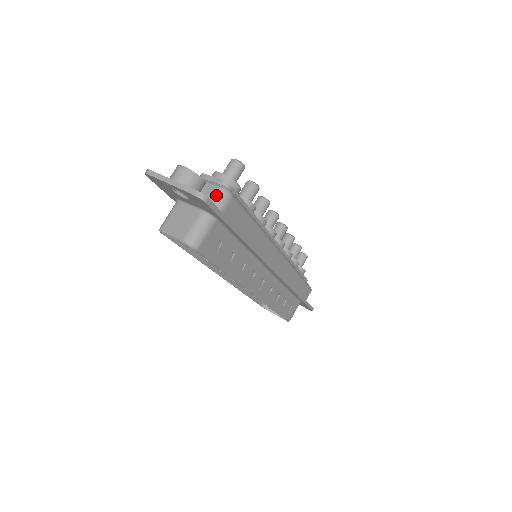
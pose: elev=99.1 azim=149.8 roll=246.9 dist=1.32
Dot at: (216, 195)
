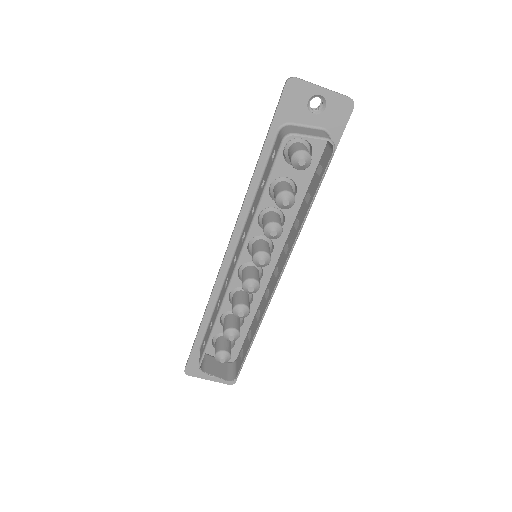
Dot at: occluded
